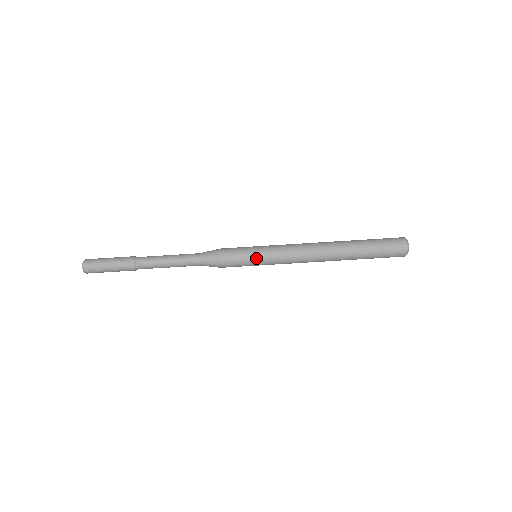
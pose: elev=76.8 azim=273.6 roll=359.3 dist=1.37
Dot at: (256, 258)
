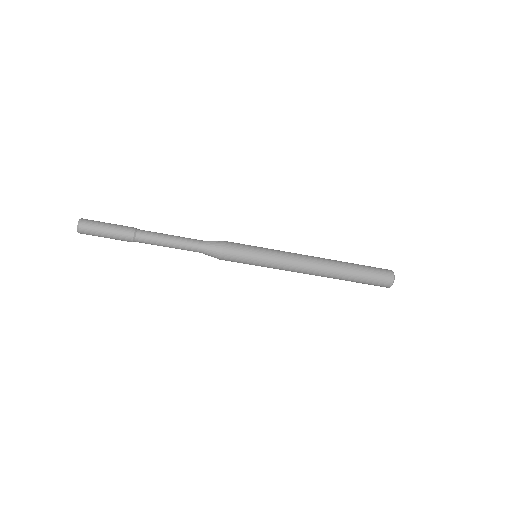
Dot at: (256, 262)
